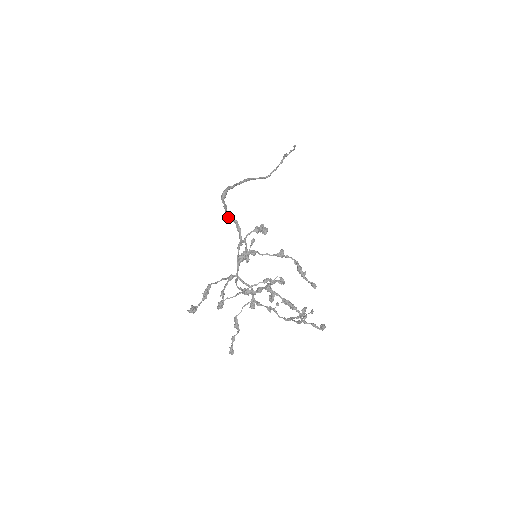
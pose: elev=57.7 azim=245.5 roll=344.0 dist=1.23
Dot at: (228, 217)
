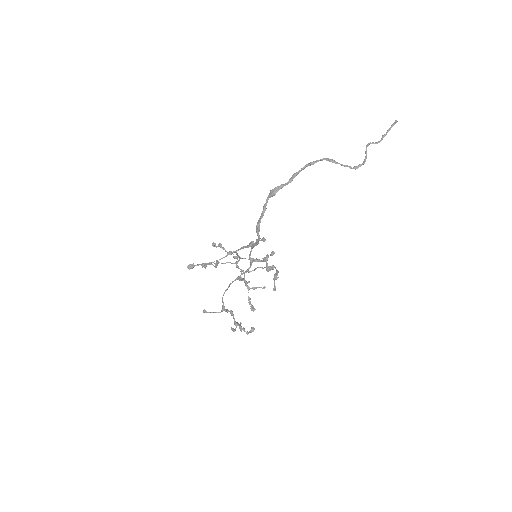
Dot at: (257, 231)
